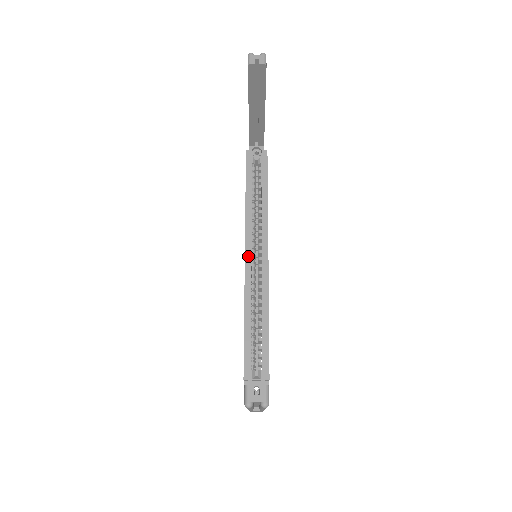
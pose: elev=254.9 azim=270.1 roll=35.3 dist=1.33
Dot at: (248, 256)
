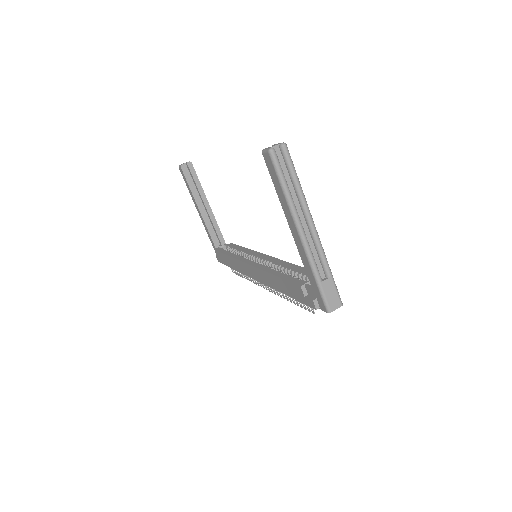
Dot at: (251, 263)
